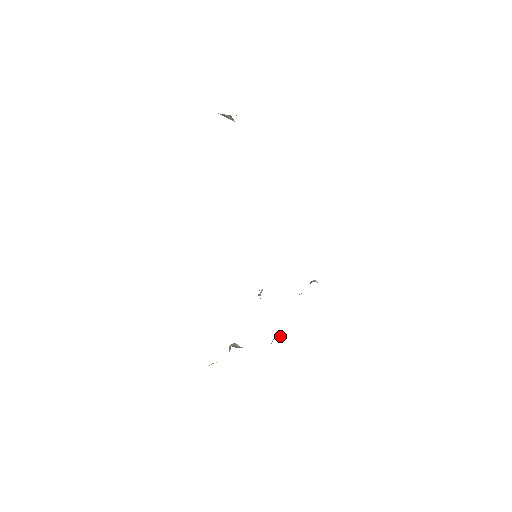
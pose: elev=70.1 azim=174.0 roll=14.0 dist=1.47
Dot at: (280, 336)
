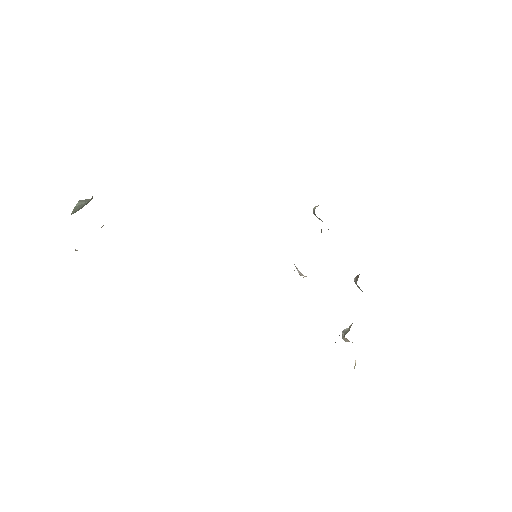
Dot at: (357, 276)
